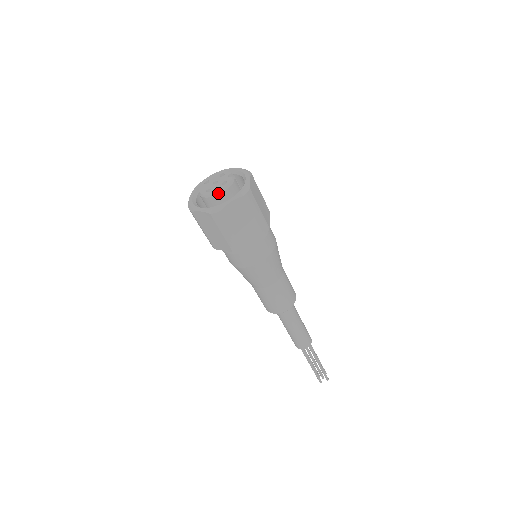
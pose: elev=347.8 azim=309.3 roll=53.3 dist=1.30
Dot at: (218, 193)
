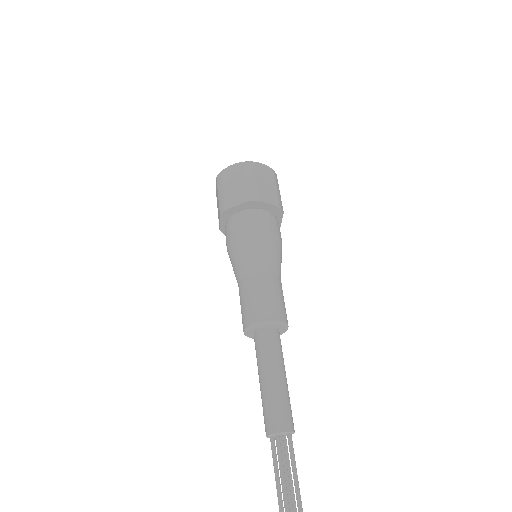
Dot at: occluded
